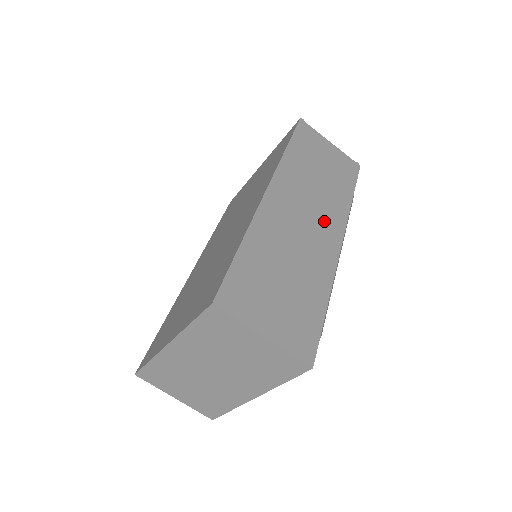
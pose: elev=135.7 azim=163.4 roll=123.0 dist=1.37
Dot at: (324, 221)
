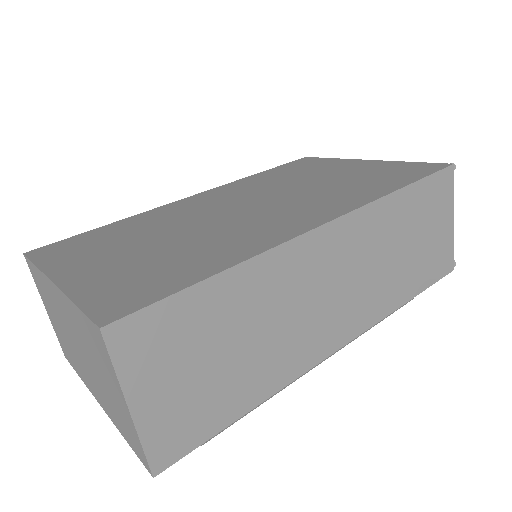
Dot at: (349, 309)
